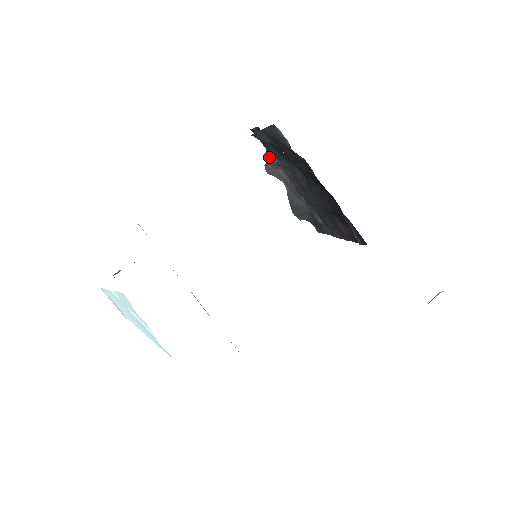
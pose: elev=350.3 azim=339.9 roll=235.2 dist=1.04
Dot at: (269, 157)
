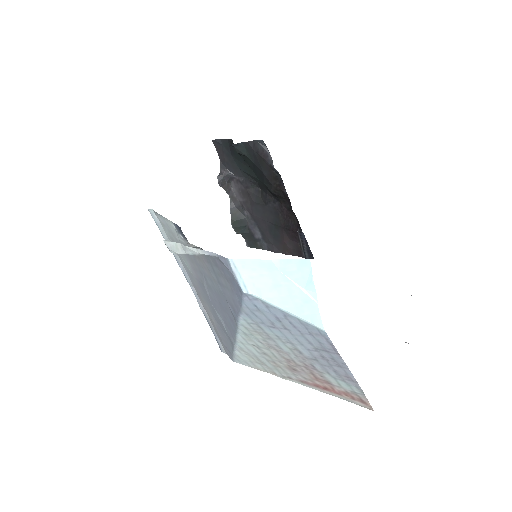
Dot at: (223, 169)
